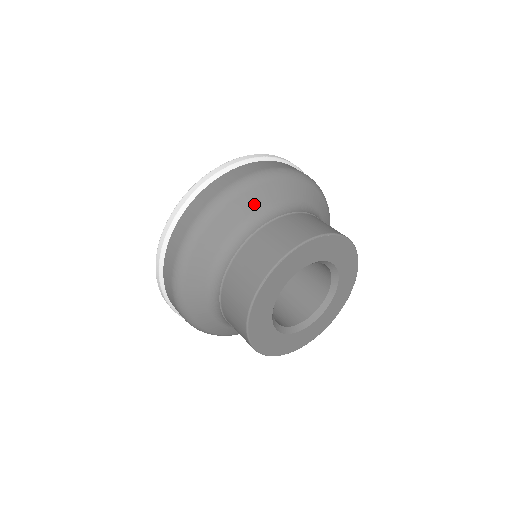
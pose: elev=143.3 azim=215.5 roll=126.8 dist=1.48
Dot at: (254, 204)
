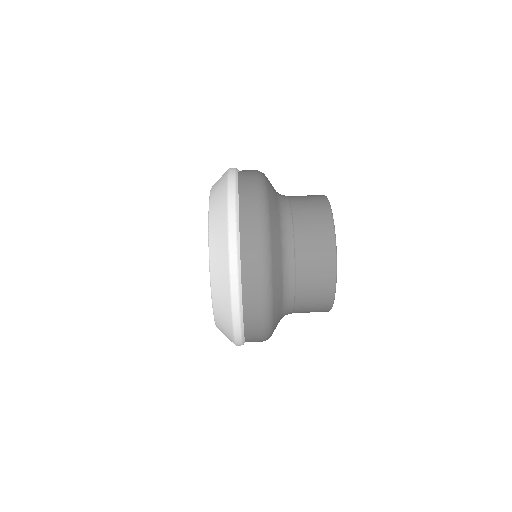
Dot at: (274, 192)
